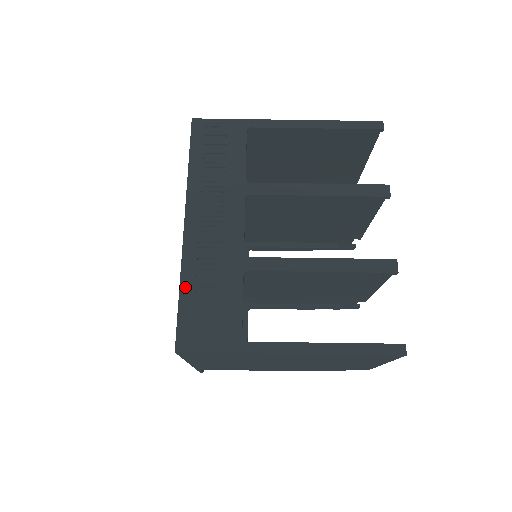
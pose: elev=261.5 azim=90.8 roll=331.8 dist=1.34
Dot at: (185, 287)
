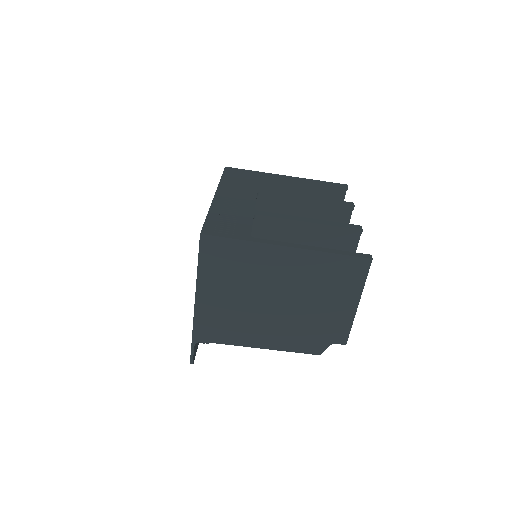
Dot at: (212, 213)
